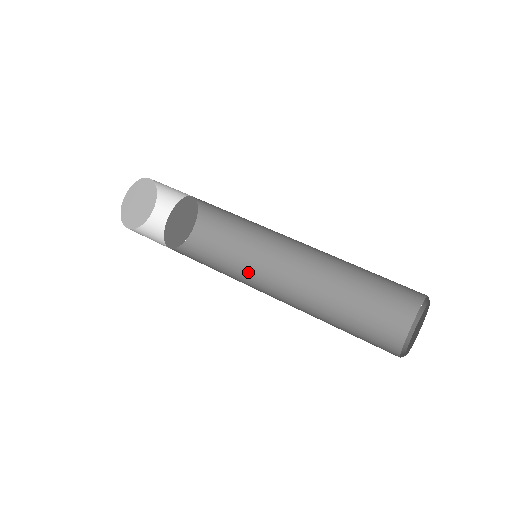
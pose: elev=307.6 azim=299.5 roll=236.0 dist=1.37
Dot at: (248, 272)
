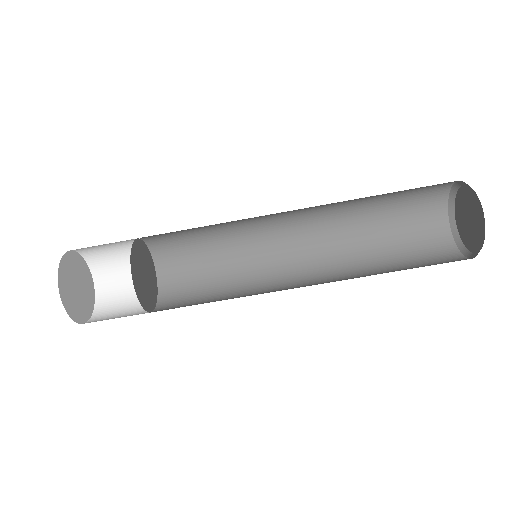
Dot at: (252, 278)
